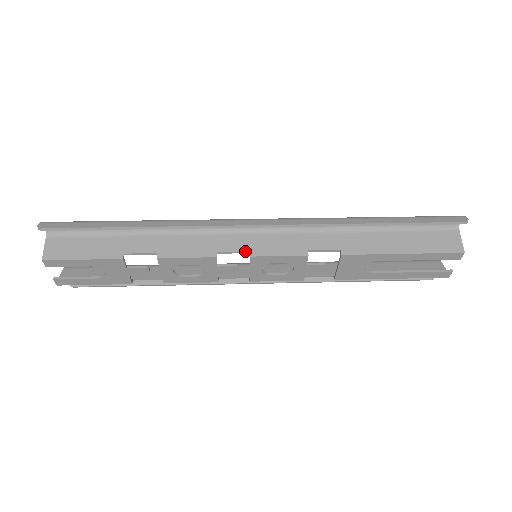
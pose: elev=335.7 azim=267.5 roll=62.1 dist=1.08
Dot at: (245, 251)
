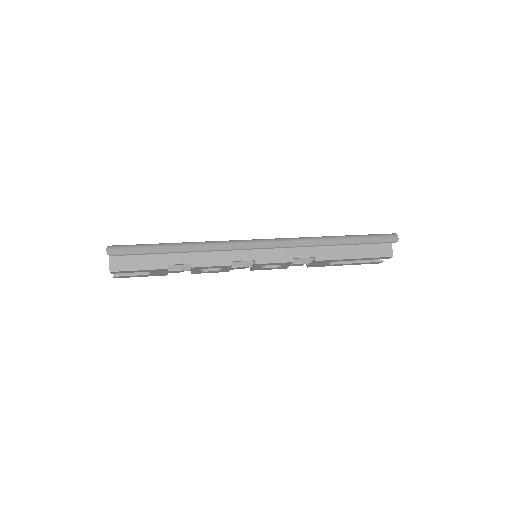
Dot at: (251, 260)
